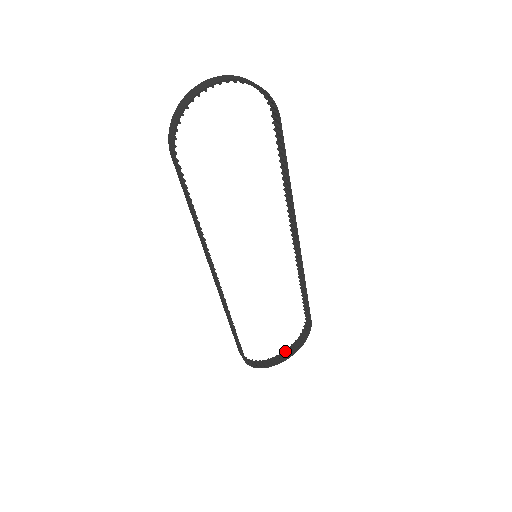
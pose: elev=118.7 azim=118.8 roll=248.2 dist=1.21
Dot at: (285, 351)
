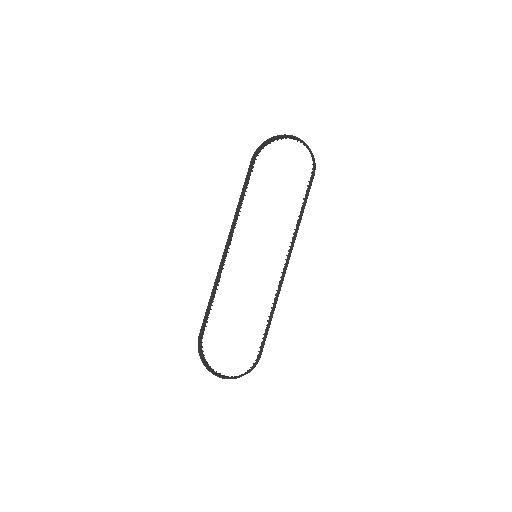
Dot at: occluded
